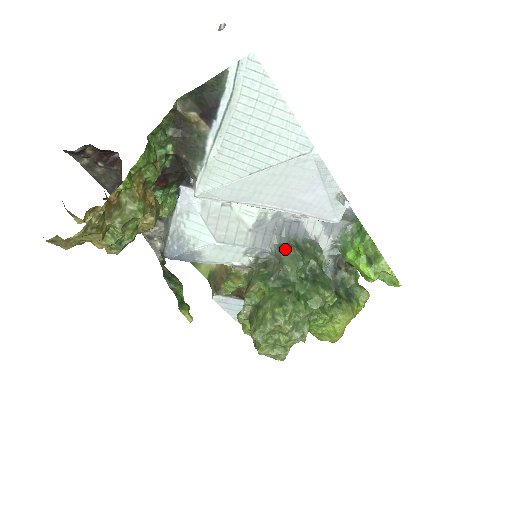
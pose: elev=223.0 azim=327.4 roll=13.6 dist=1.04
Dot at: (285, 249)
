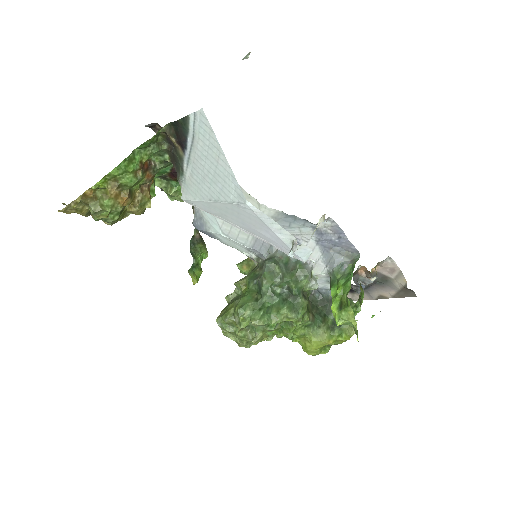
Dot at: (267, 263)
